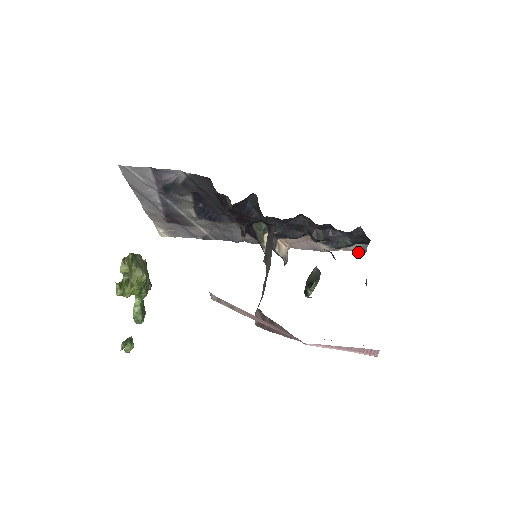
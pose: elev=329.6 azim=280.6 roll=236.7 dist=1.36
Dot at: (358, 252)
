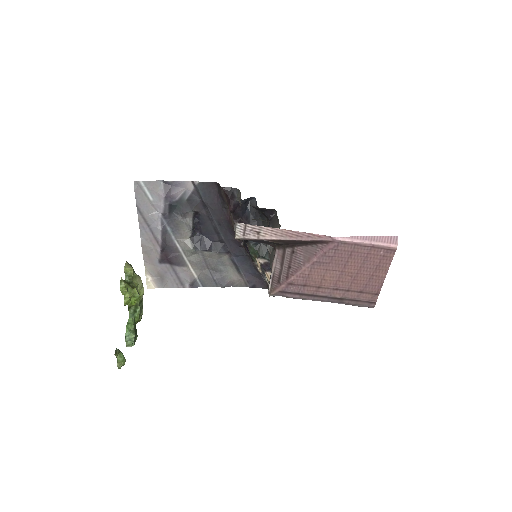
Dot at: occluded
